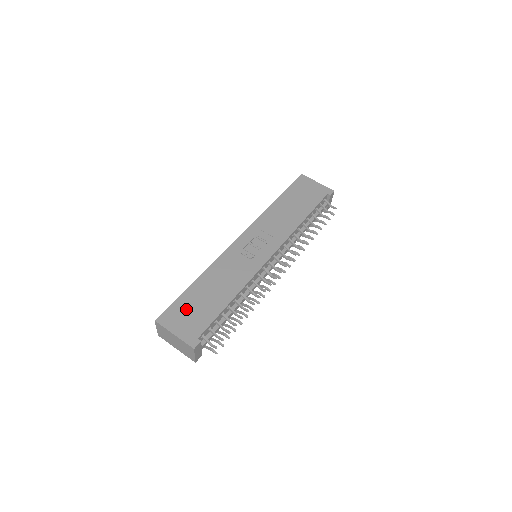
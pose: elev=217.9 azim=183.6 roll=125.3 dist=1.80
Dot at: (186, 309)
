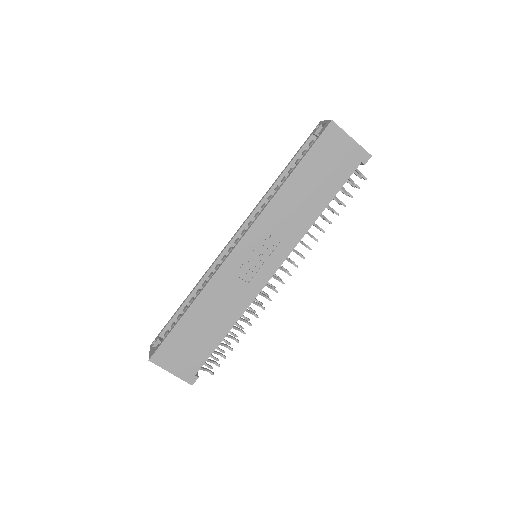
Dot at: (180, 346)
